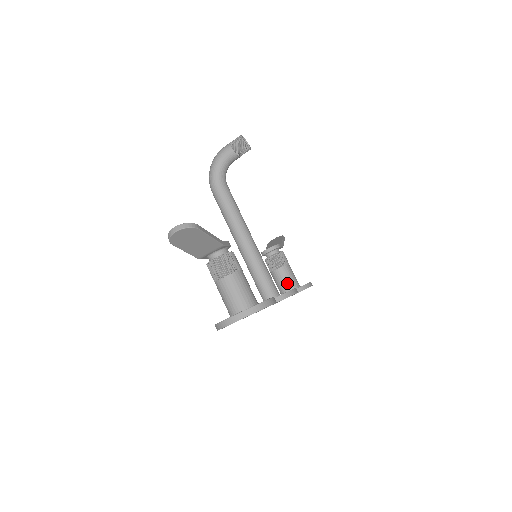
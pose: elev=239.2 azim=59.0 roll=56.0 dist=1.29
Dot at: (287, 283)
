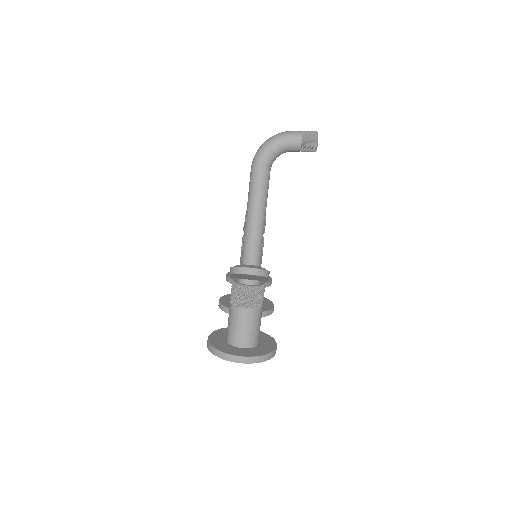
Dot at: occluded
